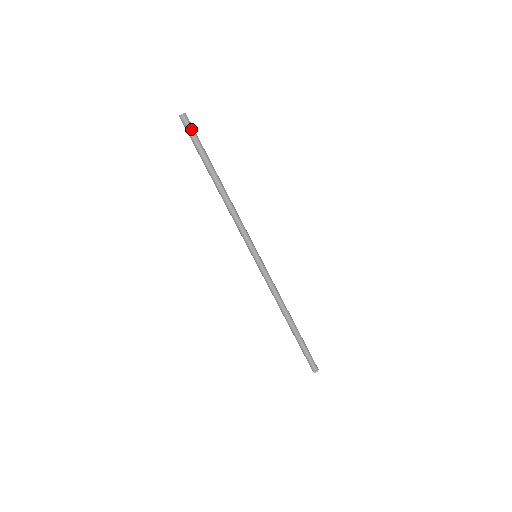
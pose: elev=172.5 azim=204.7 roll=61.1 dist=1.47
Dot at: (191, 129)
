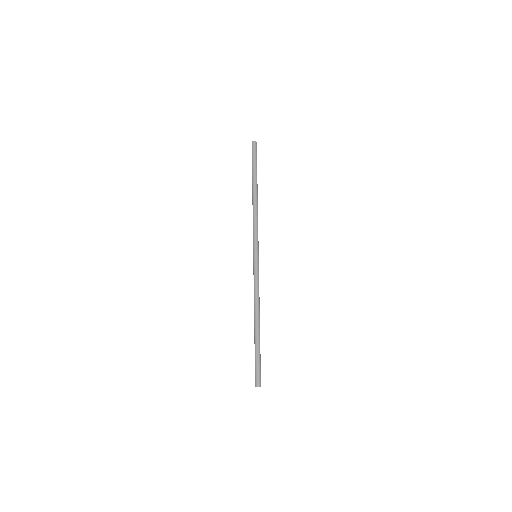
Dot at: (256, 152)
